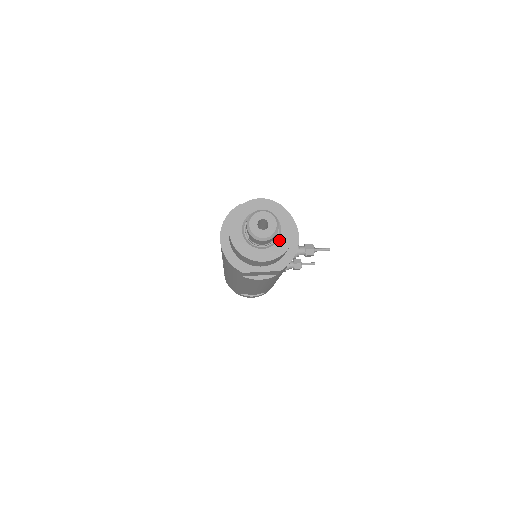
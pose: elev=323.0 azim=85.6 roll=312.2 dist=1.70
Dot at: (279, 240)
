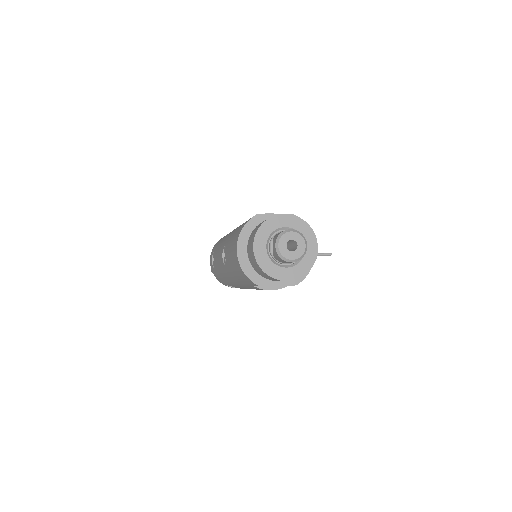
Dot at: (303, 259)
